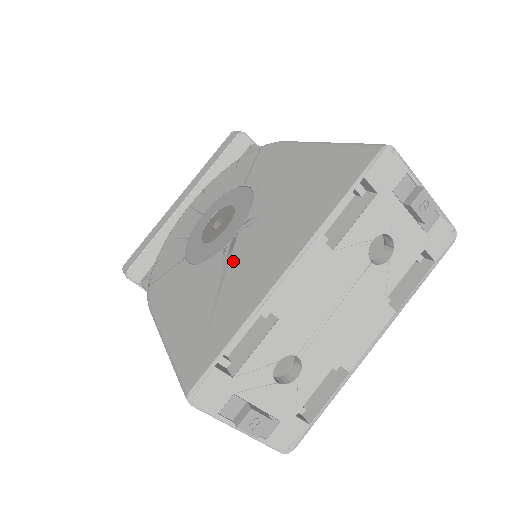
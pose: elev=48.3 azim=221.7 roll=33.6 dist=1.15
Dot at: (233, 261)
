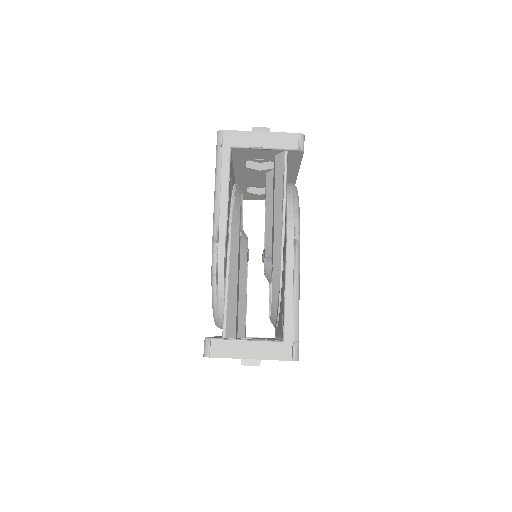
Dot at: occluded
